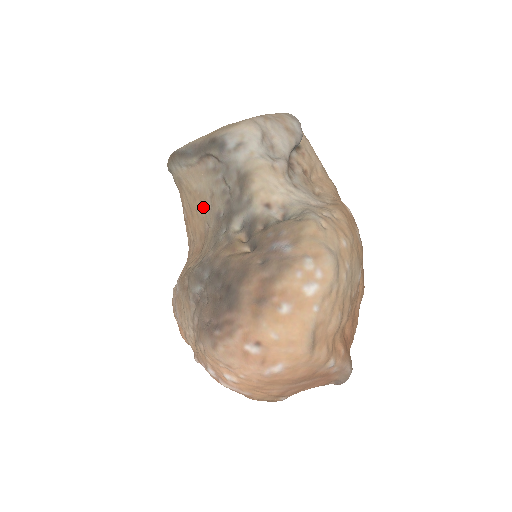
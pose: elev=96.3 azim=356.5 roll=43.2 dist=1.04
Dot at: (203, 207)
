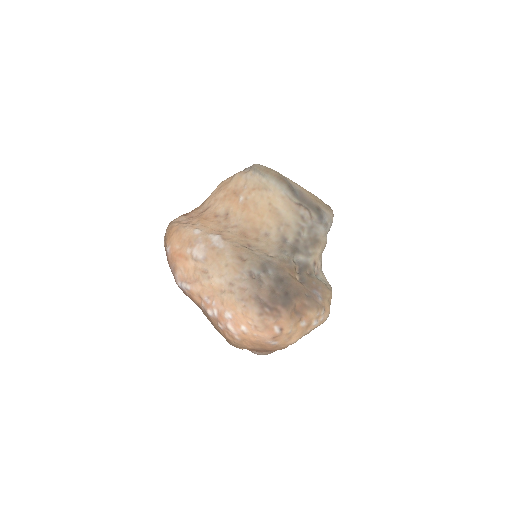
Dot at: (275, 222)
